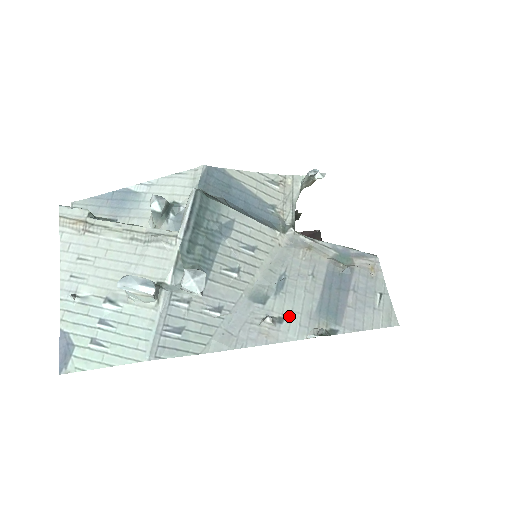
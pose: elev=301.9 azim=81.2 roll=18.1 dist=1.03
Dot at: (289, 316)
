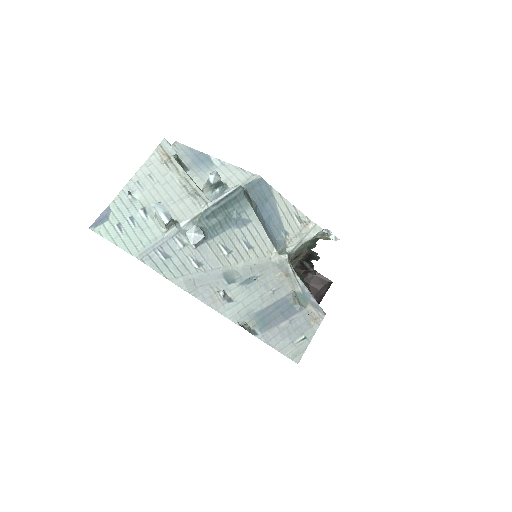
Dot at: (237, 302)
